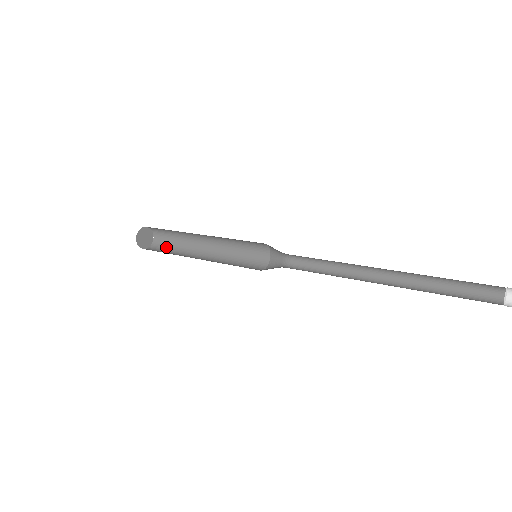
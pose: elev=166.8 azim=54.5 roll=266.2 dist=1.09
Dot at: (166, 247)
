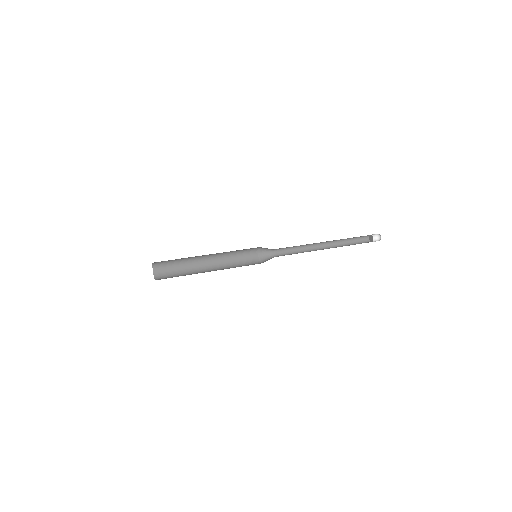
Dot at: (170, 269)
